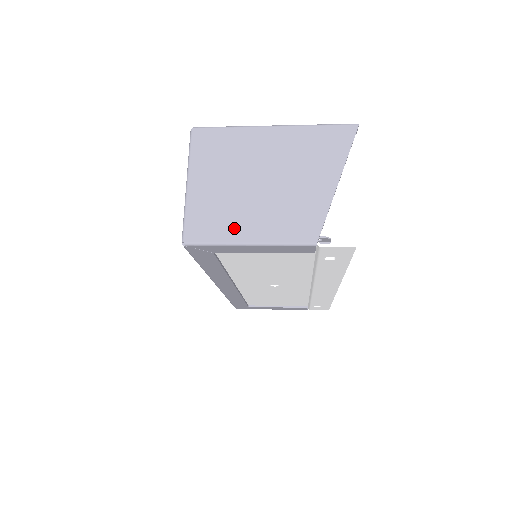
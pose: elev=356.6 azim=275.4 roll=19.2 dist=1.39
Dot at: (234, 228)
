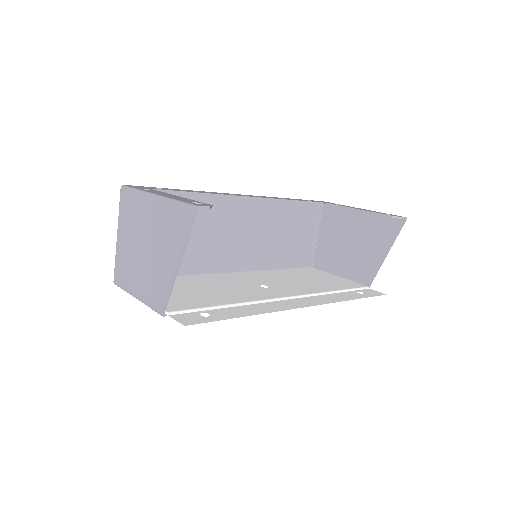
Dot at: (131, 282)
